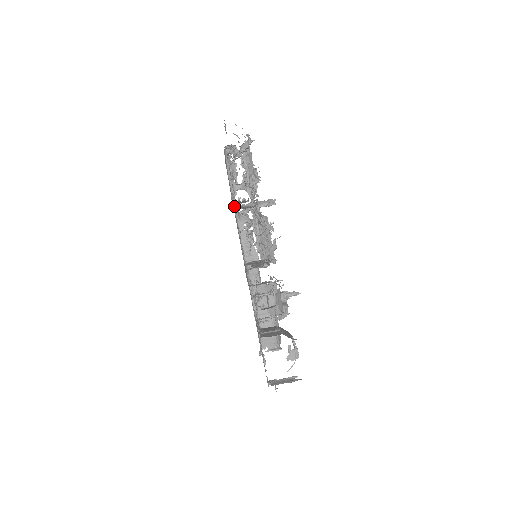
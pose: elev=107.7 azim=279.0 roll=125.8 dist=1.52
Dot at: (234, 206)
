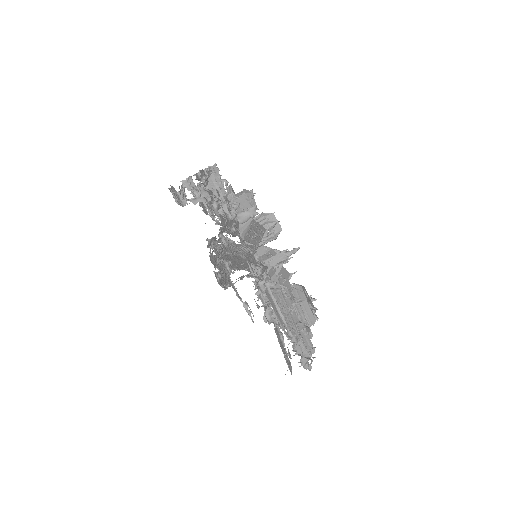
Dot at: (223, 247)
